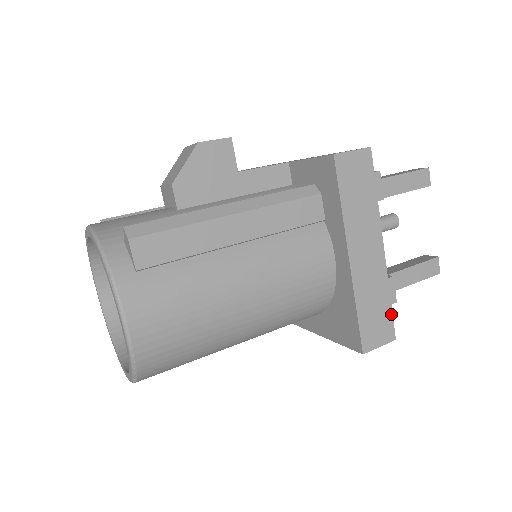
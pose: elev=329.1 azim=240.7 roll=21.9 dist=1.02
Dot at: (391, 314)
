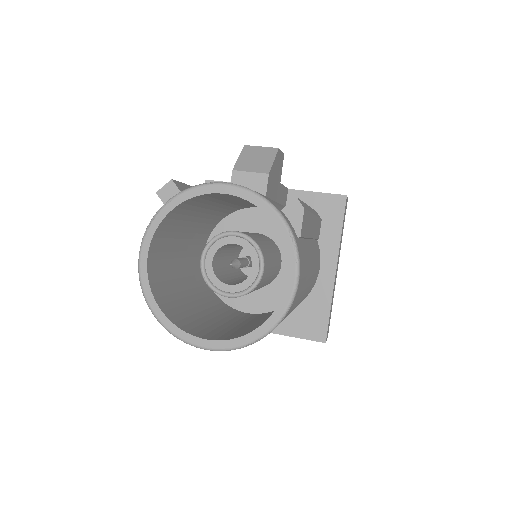
Dot at: occluded
